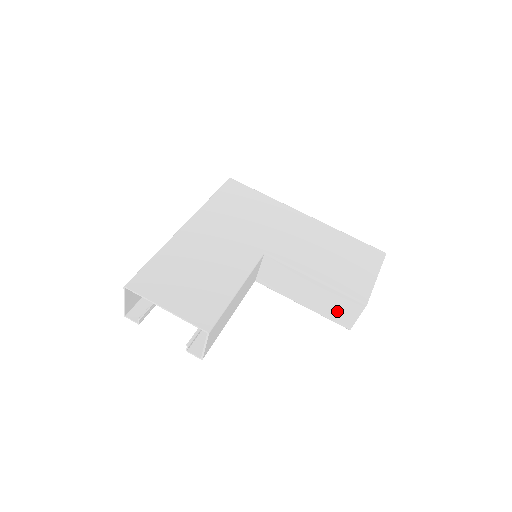
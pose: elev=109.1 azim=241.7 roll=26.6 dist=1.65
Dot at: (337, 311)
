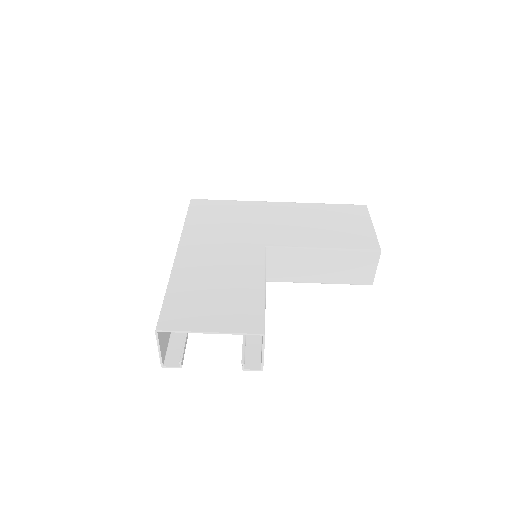
Dot at: (355, 272)
